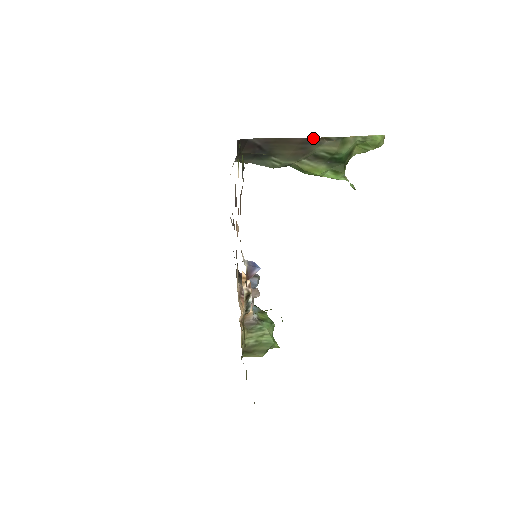
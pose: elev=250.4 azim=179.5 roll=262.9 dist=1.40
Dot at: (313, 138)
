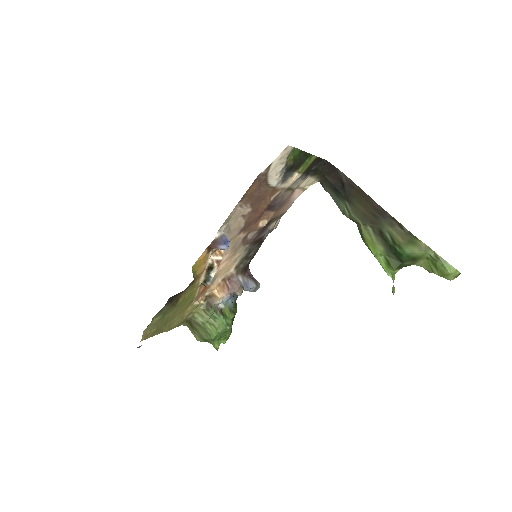
Dot at: (389, 214)
